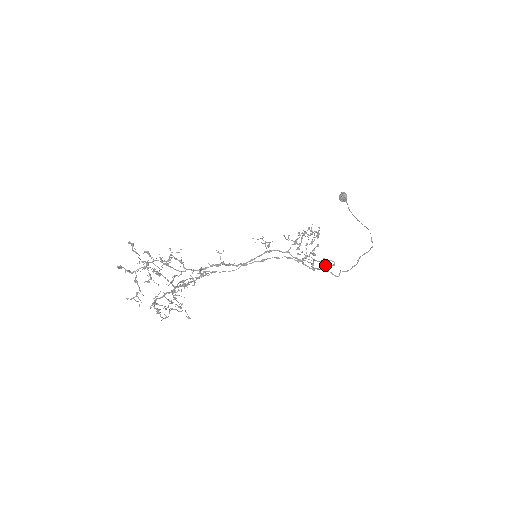
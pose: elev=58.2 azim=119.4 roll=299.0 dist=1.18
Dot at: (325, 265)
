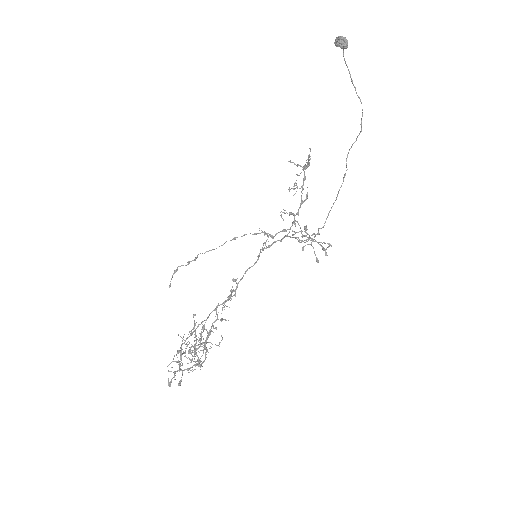
Dot at: occluded
